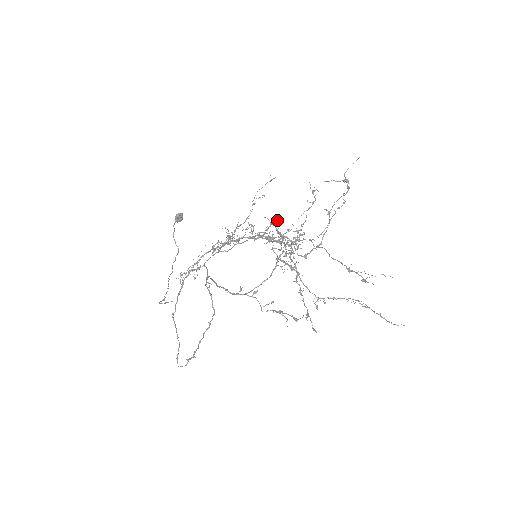
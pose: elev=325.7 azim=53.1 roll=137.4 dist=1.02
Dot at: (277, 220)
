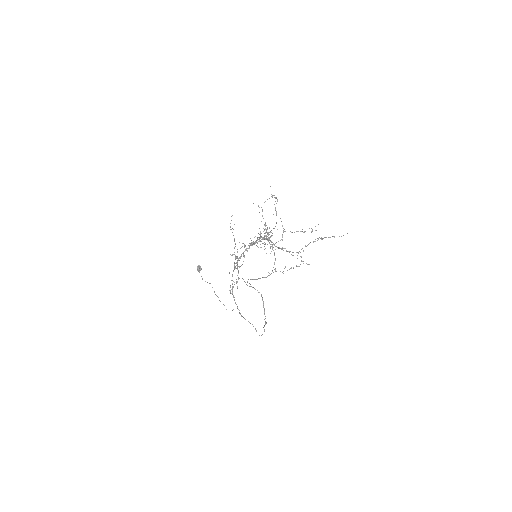
Dot at: (259, 234)
